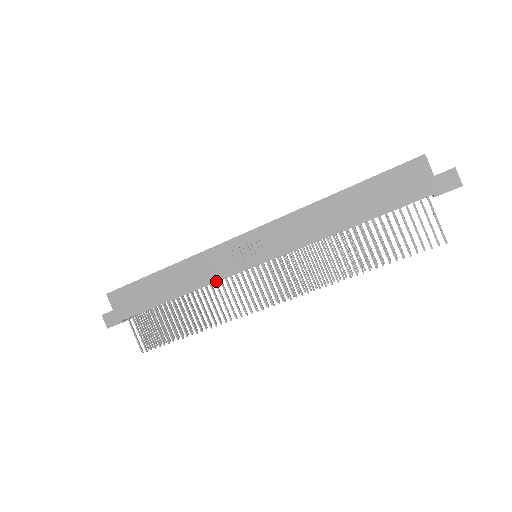
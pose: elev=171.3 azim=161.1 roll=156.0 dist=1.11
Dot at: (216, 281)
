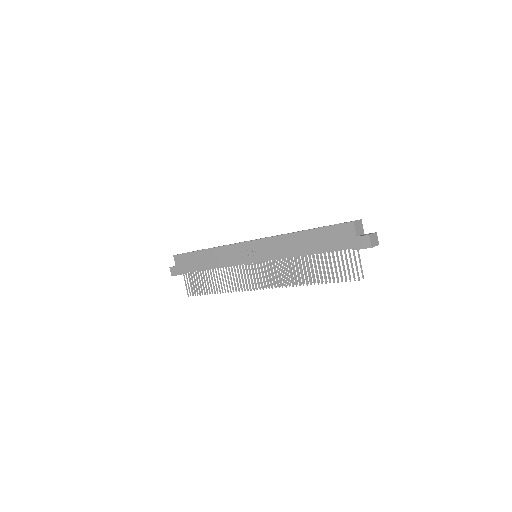
Dot at: (231, 266)
